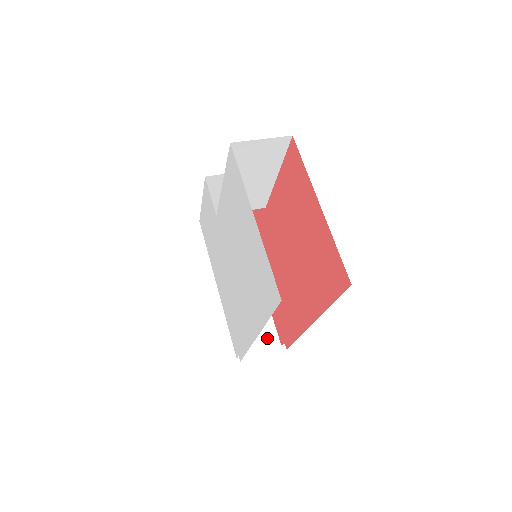
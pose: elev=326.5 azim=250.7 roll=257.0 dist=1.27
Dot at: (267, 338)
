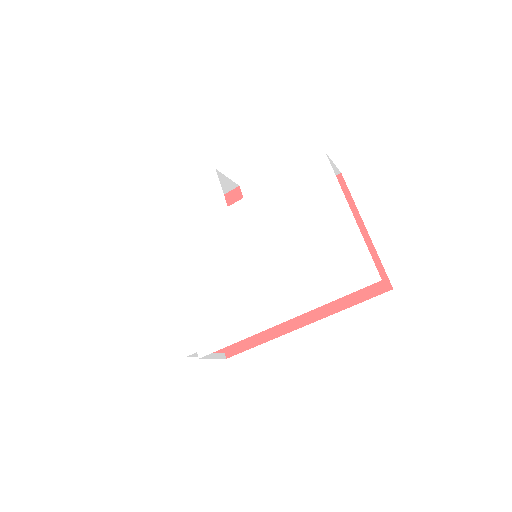
Dot at: occluded
